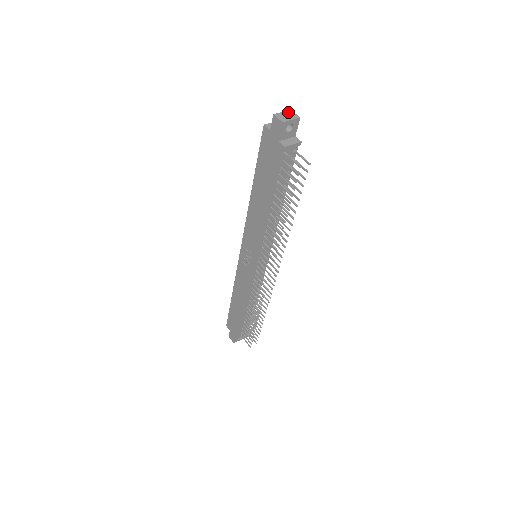
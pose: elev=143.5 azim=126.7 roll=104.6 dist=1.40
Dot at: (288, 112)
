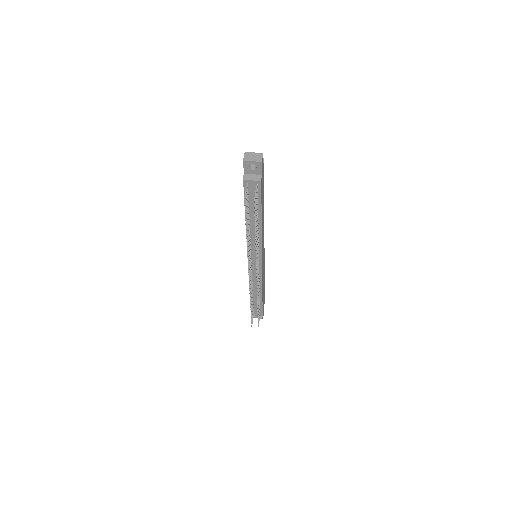
Dot at: (258, 154)
